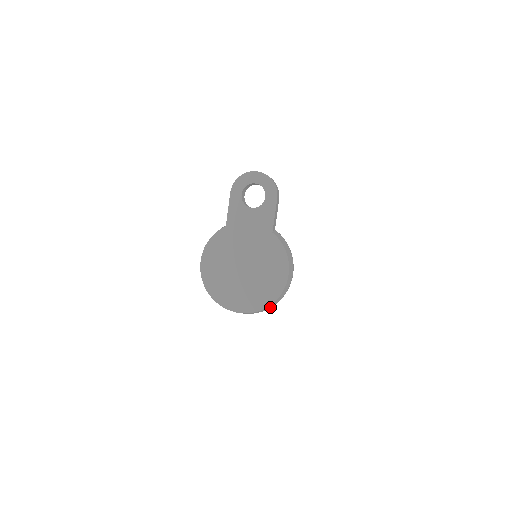
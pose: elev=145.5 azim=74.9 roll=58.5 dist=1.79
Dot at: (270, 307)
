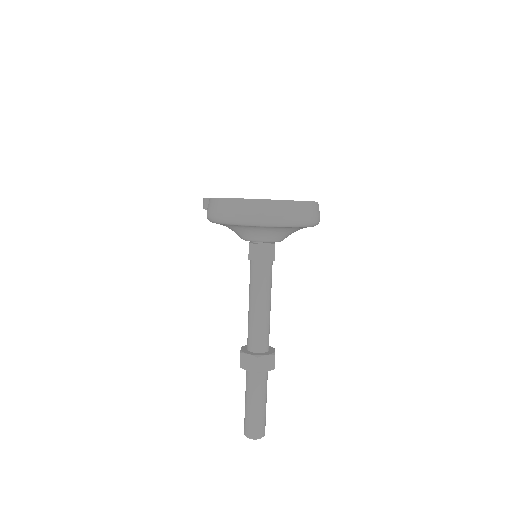
Dot at: (318, 214)
